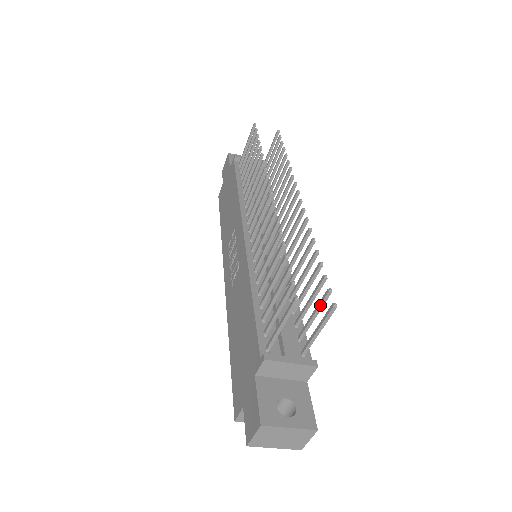
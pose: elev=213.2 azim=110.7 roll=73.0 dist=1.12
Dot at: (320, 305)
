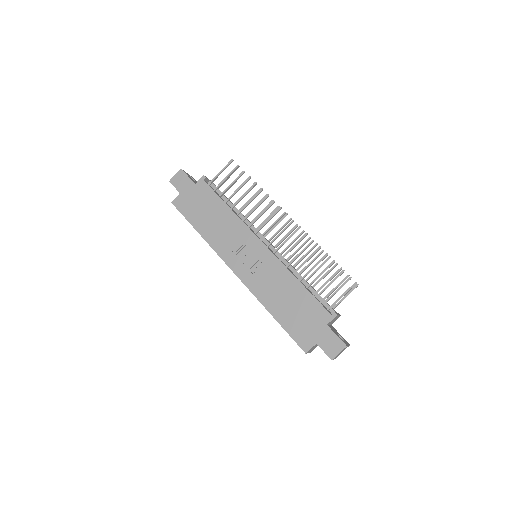
Dot at: occluded
